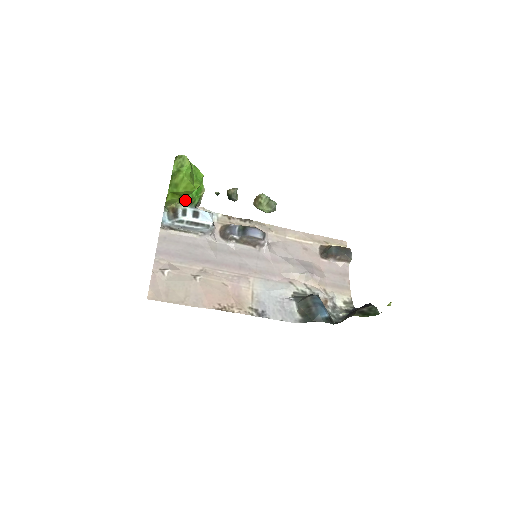
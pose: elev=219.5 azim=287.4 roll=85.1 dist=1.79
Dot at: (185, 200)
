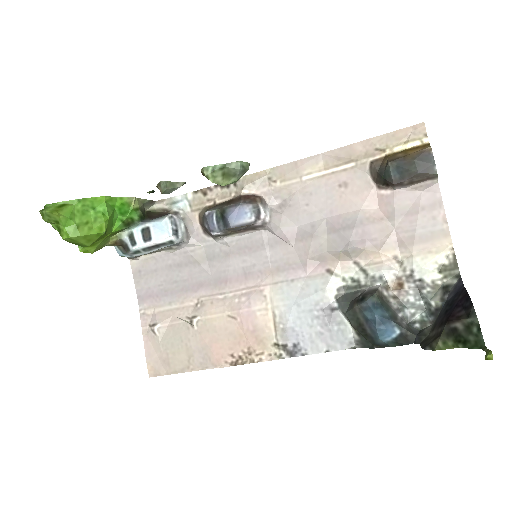
Dot at: (117, 231)
